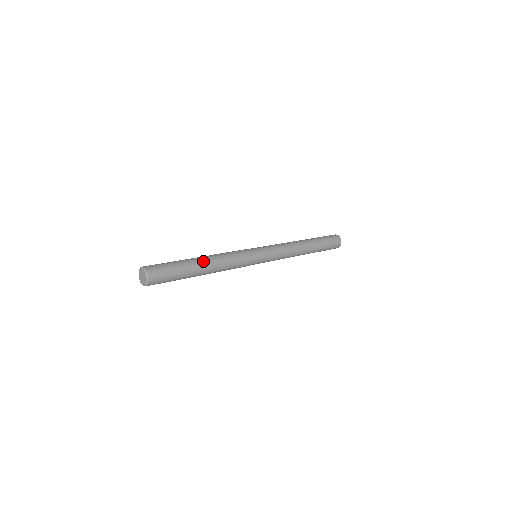
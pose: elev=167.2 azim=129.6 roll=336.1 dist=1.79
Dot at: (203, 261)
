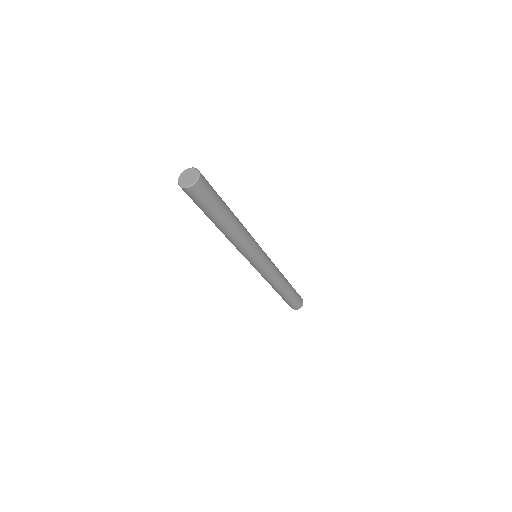
Dot at: occluded
